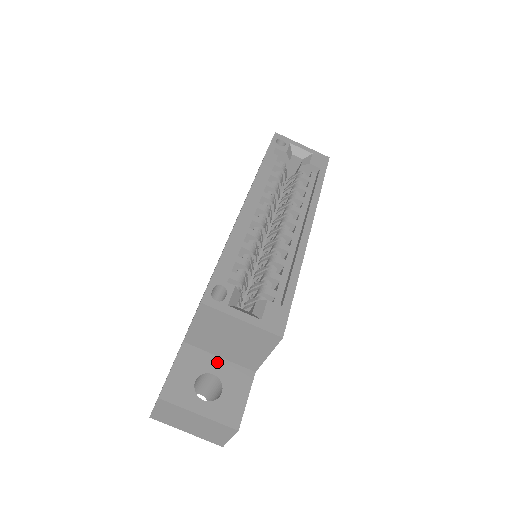
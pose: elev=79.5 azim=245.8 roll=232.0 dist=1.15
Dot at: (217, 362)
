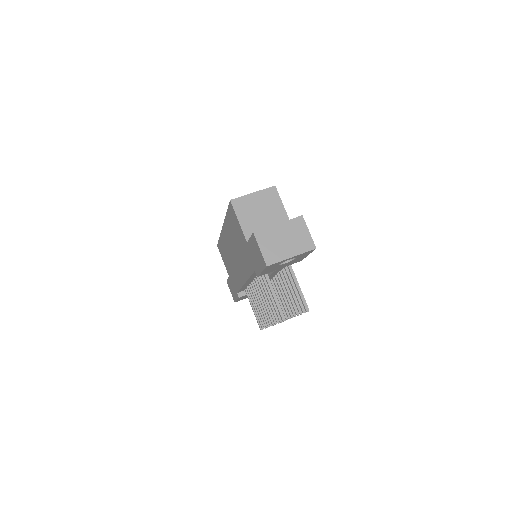
Dot at: occluded
